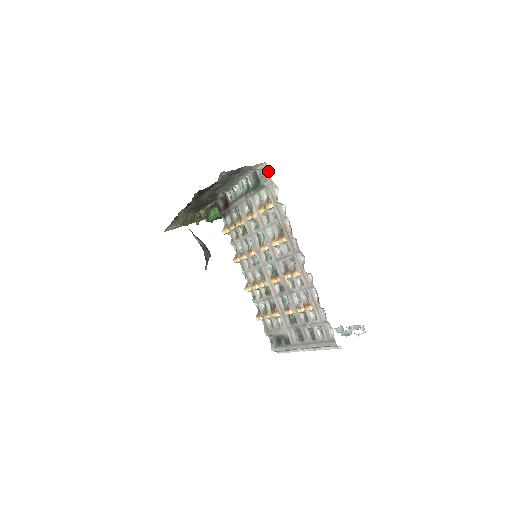
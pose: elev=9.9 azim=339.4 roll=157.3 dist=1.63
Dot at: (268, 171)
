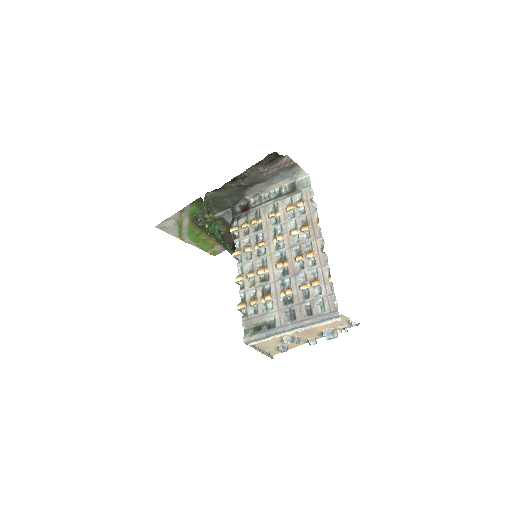
Dot at: (309, 181)
